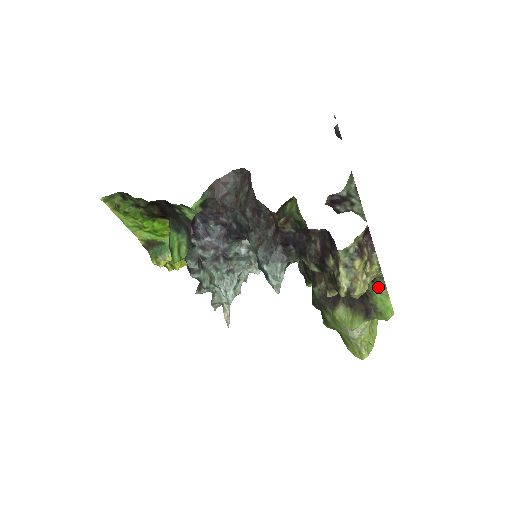
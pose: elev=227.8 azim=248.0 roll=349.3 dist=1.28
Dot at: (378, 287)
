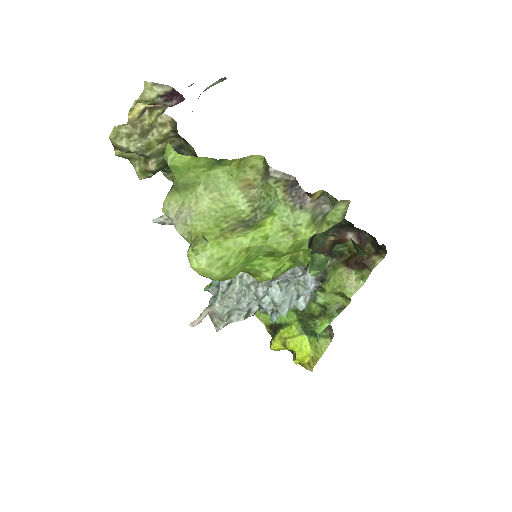
Dot at: occluded
